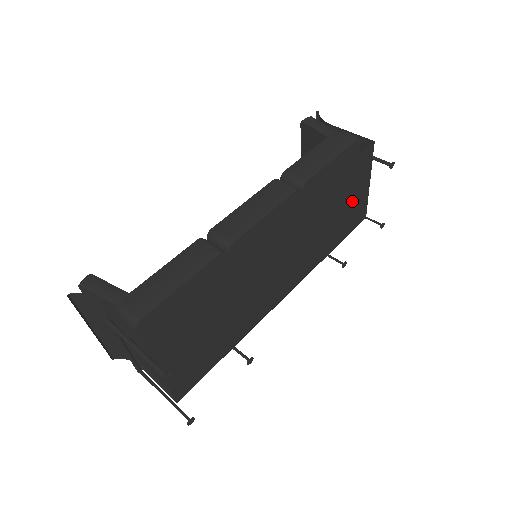
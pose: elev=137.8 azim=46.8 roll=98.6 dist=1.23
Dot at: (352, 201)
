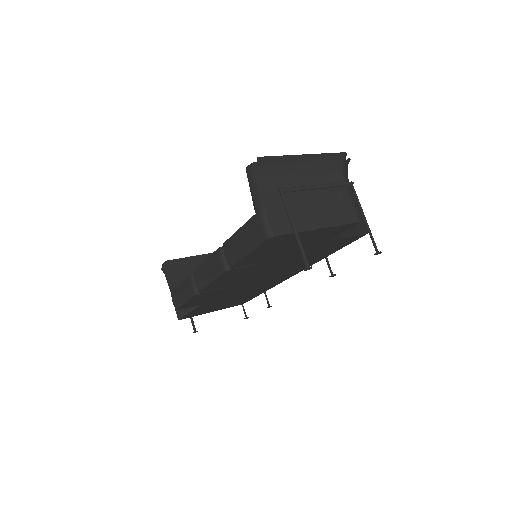
Dot at: (311, 251)
